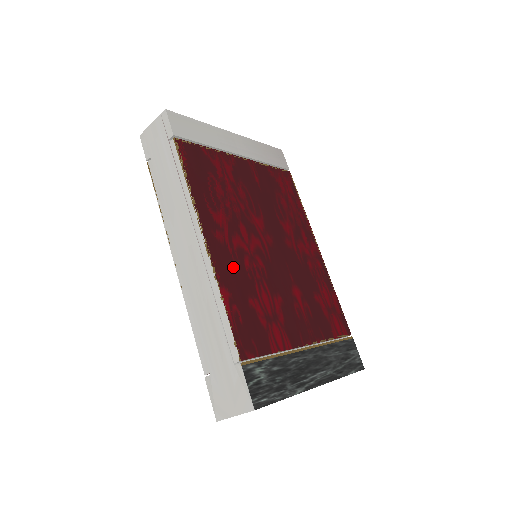
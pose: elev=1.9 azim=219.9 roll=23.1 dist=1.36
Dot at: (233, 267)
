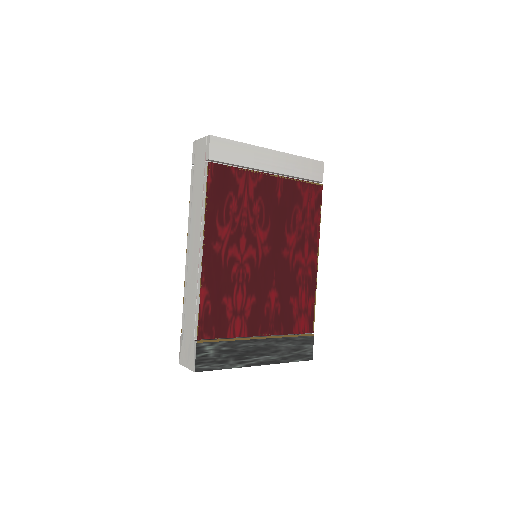
Dot at: (220, 272)
